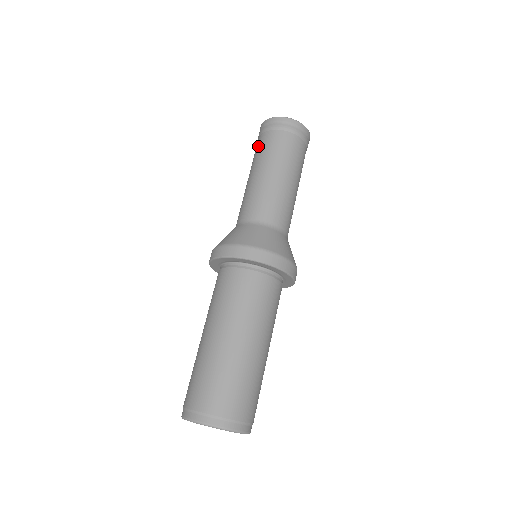
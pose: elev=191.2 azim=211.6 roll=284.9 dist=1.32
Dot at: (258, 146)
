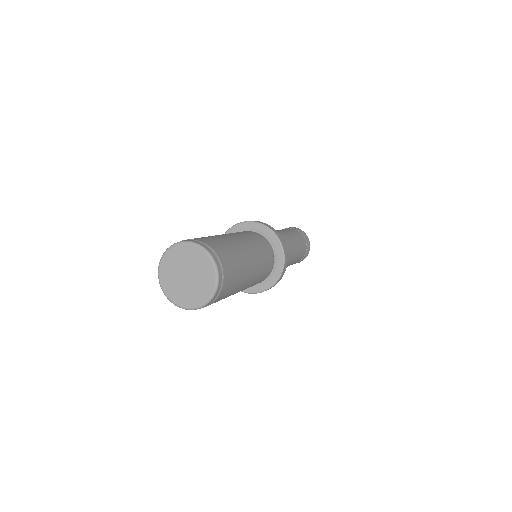
Dot at: occluded
